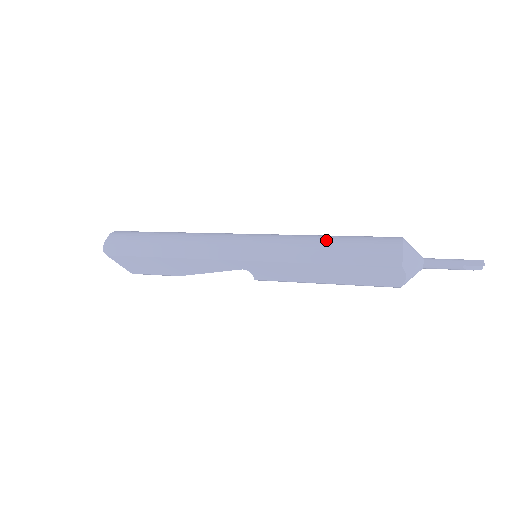
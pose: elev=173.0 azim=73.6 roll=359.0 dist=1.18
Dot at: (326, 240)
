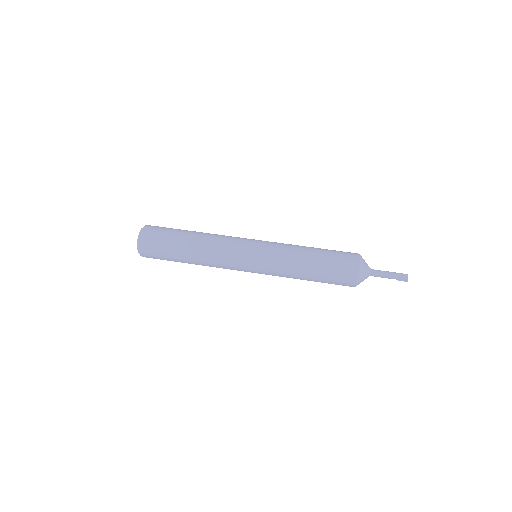
Dot at: (307, 269)
